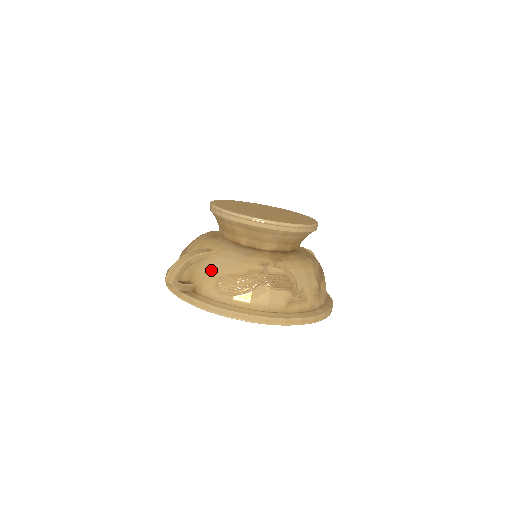
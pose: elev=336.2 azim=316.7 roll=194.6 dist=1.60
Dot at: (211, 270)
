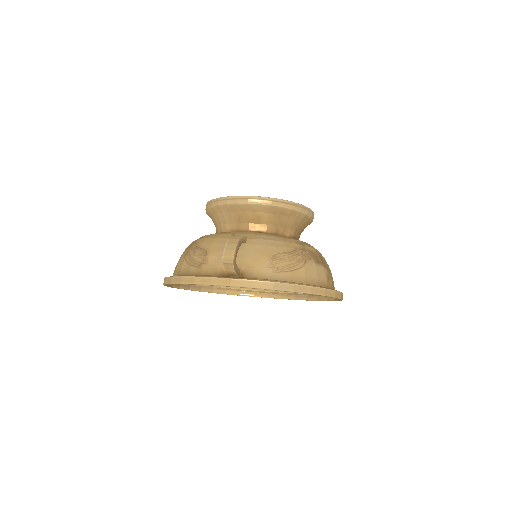
Dot at: (257, 251)
